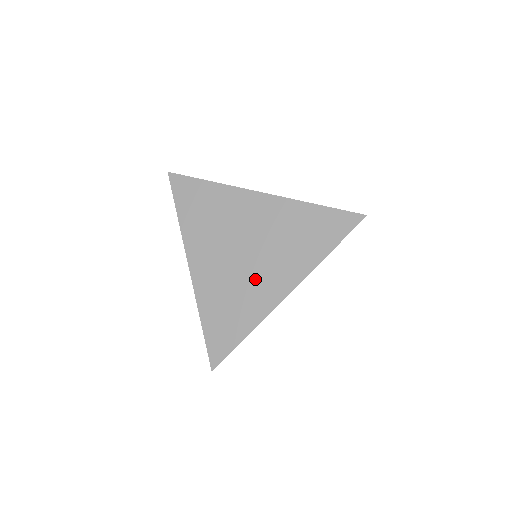
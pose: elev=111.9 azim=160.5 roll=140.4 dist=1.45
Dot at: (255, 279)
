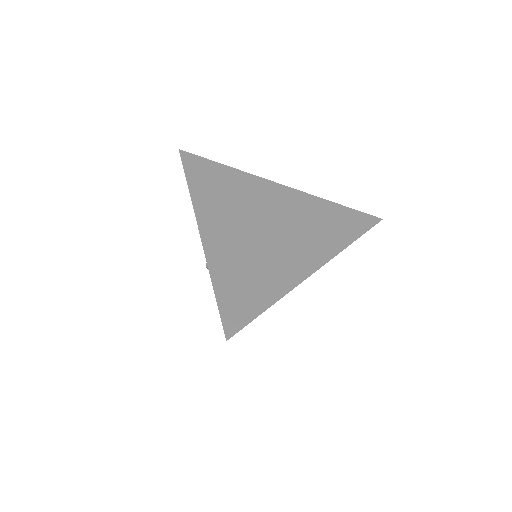
Dot at: (280, 251)
